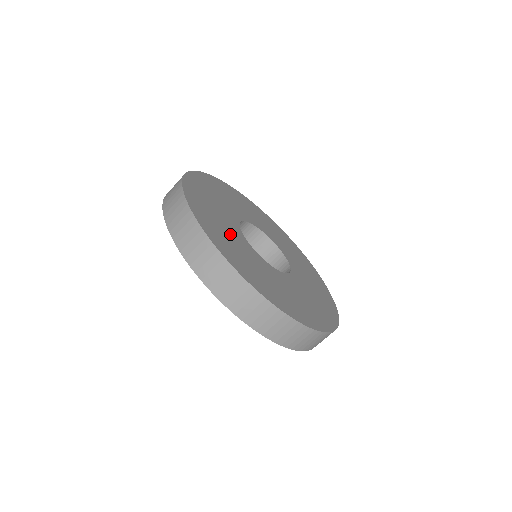
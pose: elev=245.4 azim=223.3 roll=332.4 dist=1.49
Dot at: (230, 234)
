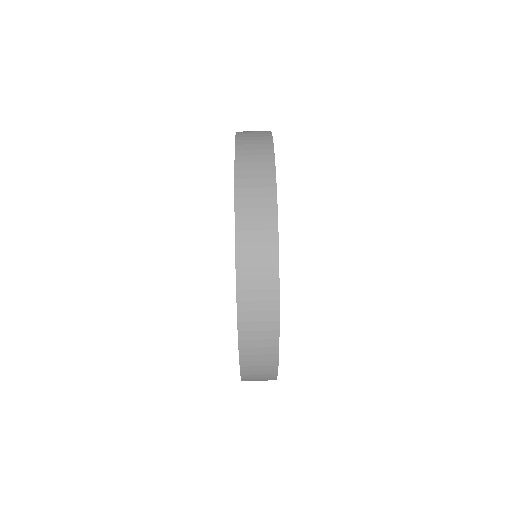
Dot at: occluded
